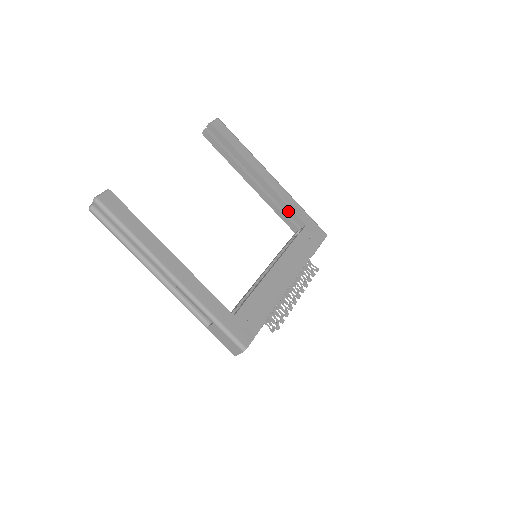
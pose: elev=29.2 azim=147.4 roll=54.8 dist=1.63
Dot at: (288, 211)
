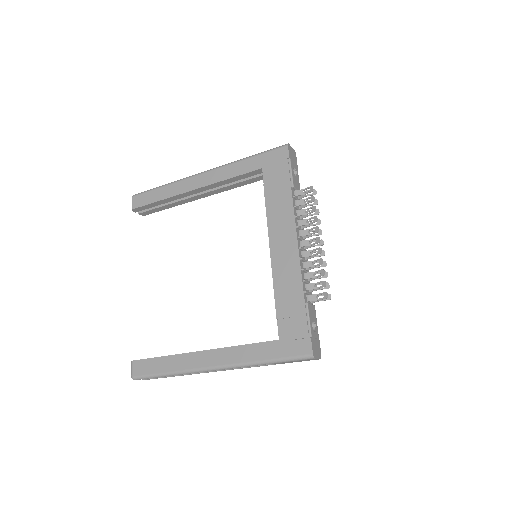
Dot at: (241, 178)
